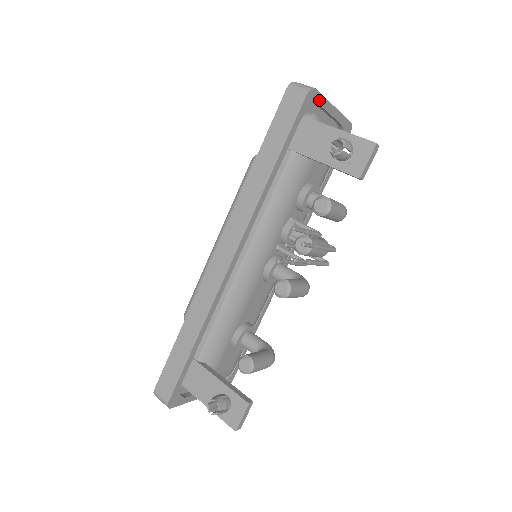
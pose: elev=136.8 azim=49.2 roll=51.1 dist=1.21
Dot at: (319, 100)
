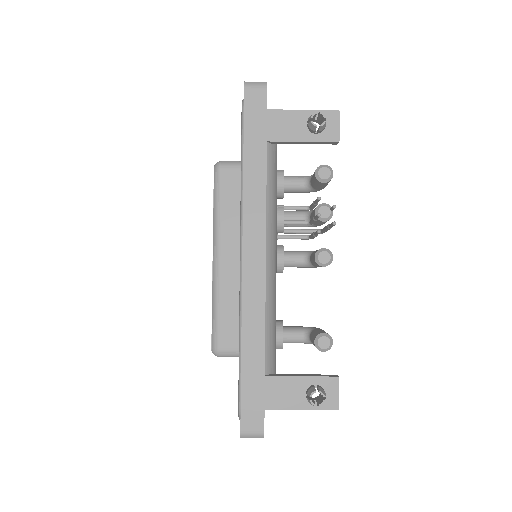
Dot at: occluded
